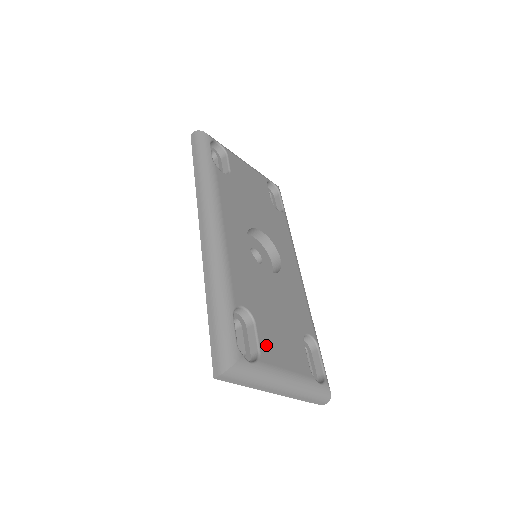
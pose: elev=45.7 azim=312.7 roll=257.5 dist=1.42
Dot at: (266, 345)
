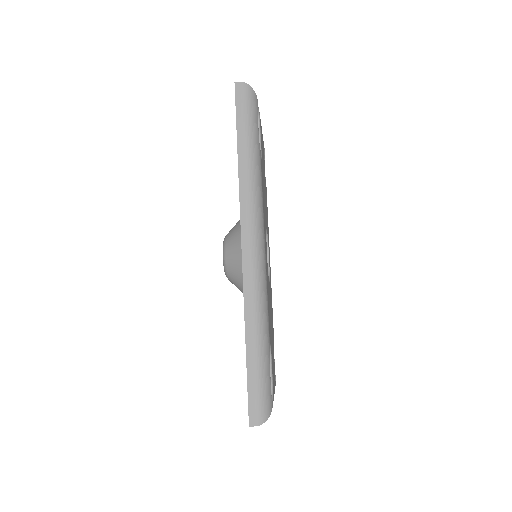
Dot at: occluded
